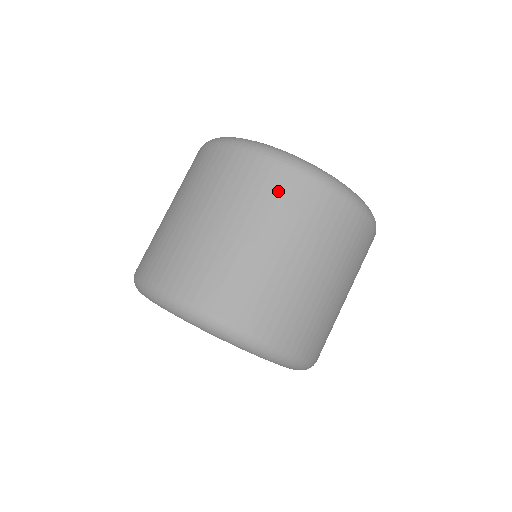
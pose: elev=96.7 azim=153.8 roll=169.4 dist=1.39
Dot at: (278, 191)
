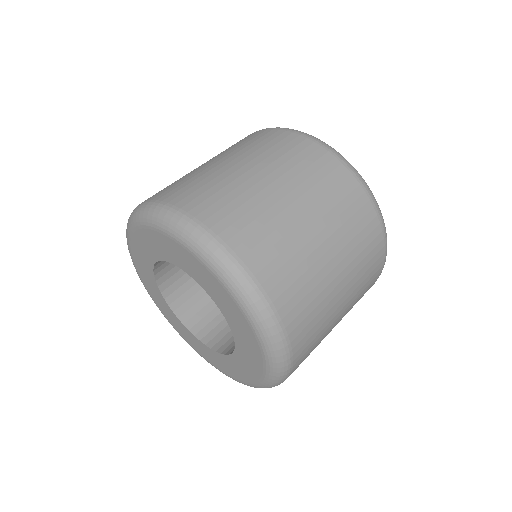
Dot at: occluded
